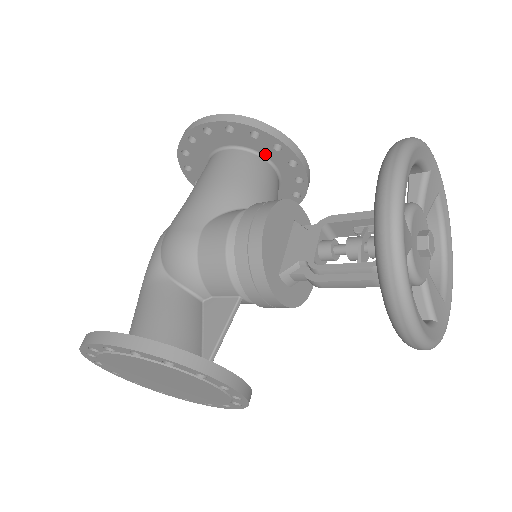
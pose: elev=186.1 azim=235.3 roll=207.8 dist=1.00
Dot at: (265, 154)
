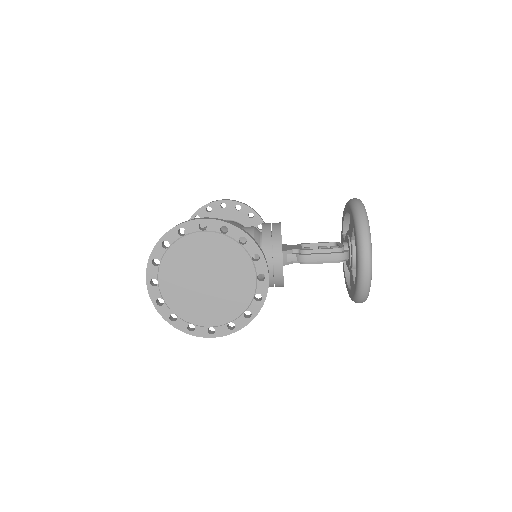
Dot at: occluded
